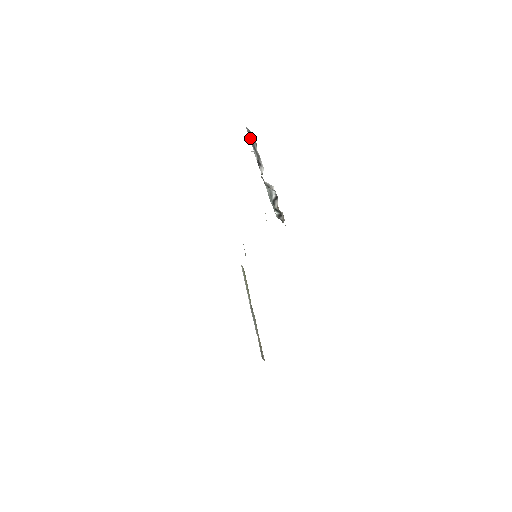
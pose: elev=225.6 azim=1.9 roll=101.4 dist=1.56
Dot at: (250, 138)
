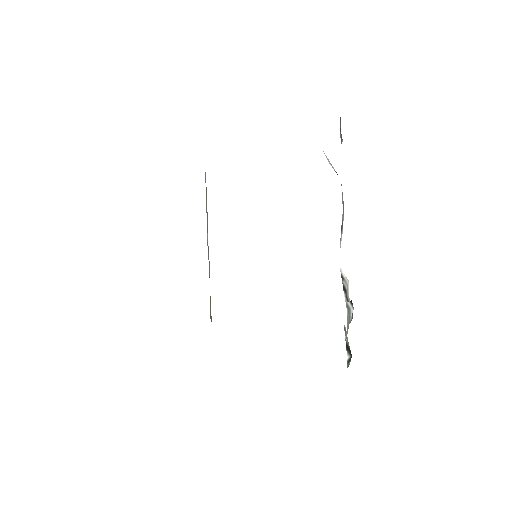
Dot at: occluded
